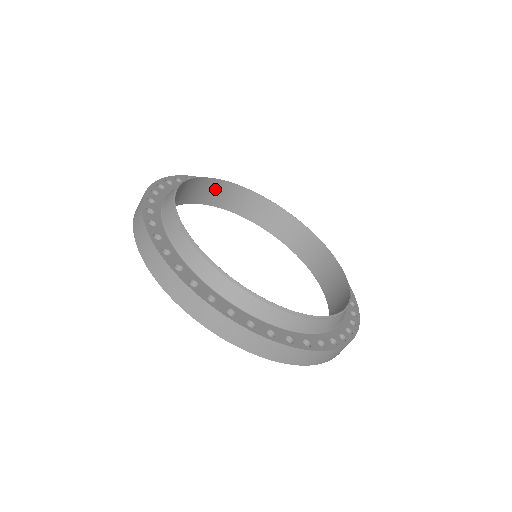
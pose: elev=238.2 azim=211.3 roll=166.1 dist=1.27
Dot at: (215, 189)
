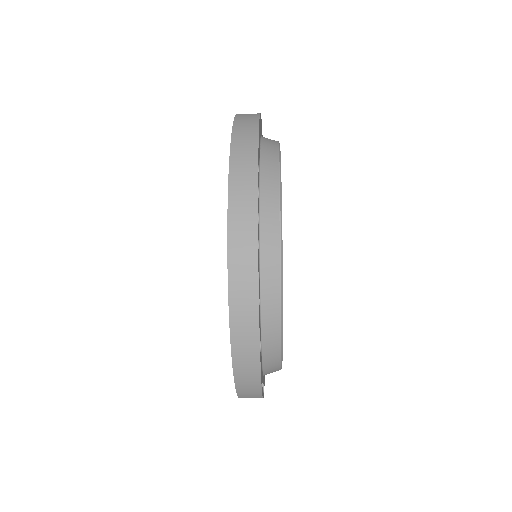
Dot at: occluded
